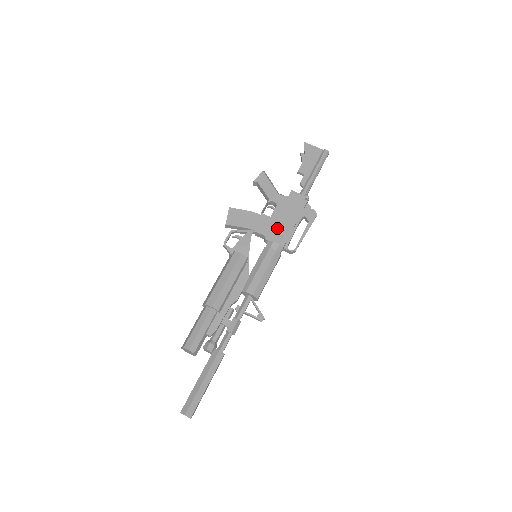
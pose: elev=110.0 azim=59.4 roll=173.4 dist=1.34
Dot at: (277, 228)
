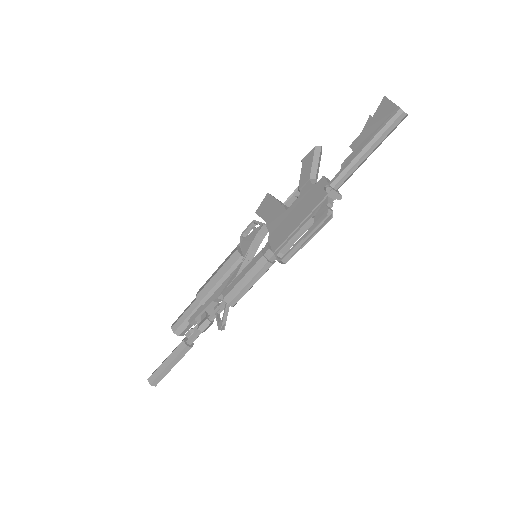
Dot at: (282, 226)
